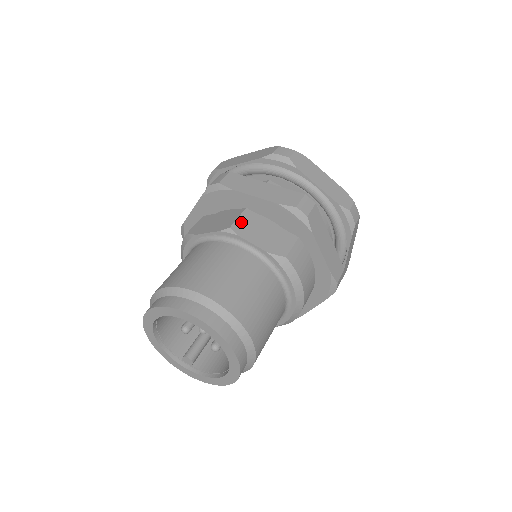
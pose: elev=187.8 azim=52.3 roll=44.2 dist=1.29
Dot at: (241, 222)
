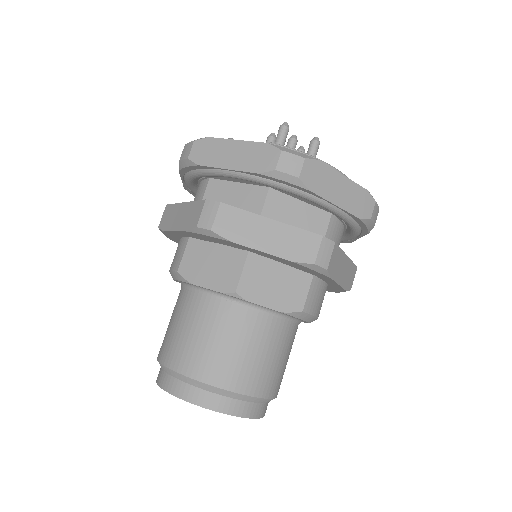
Dot at: (247, 278)
